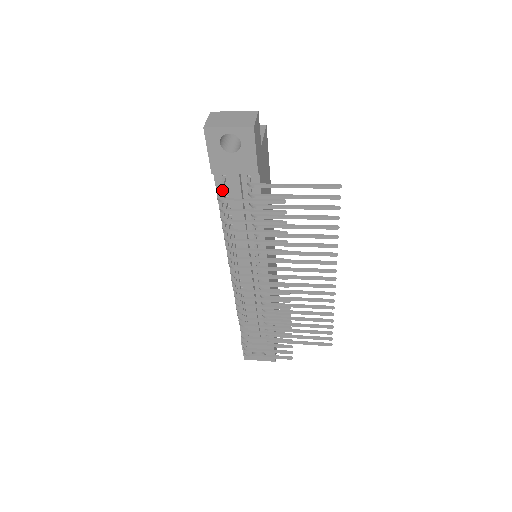
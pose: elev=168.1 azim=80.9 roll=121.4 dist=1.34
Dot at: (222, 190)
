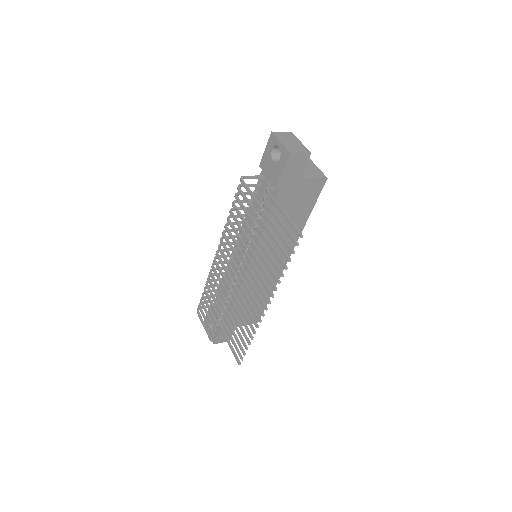
Dot at: (252, 178)
